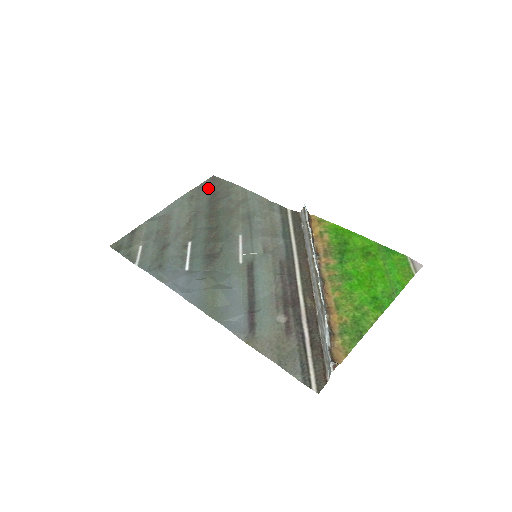
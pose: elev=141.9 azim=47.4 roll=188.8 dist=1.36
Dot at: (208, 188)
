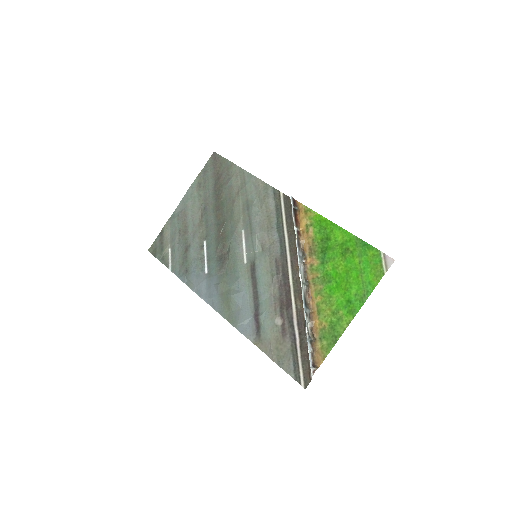
Dot at: (211, 171)
